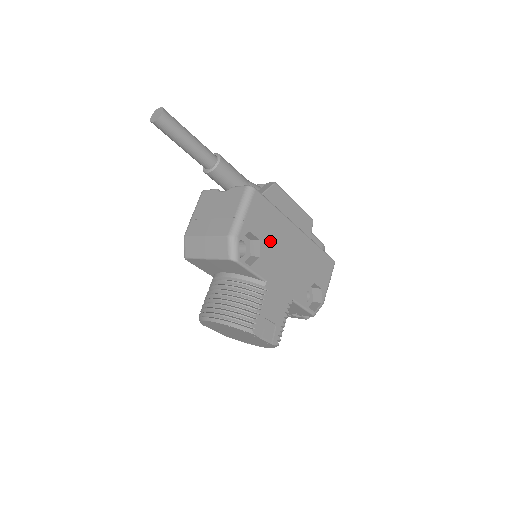
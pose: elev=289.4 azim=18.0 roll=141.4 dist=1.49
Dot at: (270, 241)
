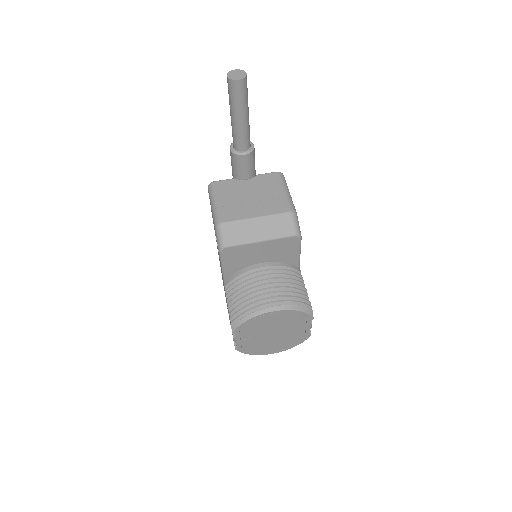
Dot at: occluded
